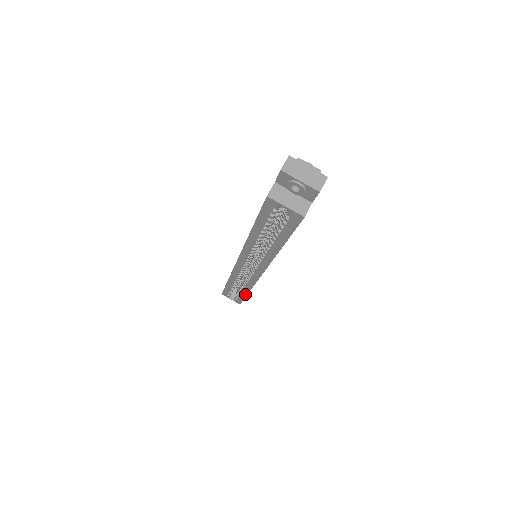
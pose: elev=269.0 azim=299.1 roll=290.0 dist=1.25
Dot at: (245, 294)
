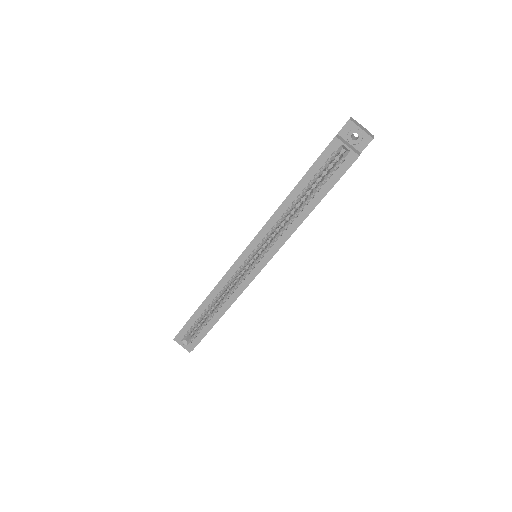
Dot at: (215, 321)
